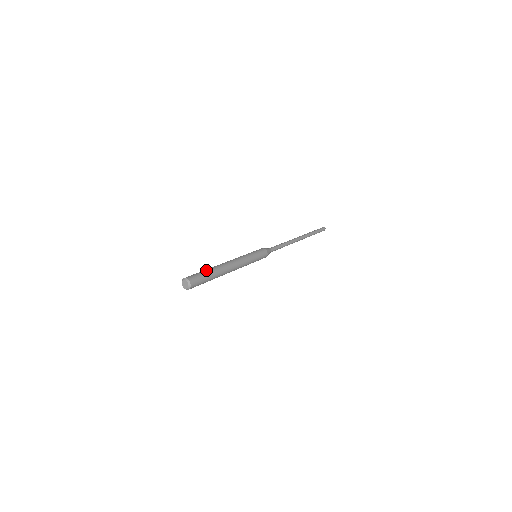
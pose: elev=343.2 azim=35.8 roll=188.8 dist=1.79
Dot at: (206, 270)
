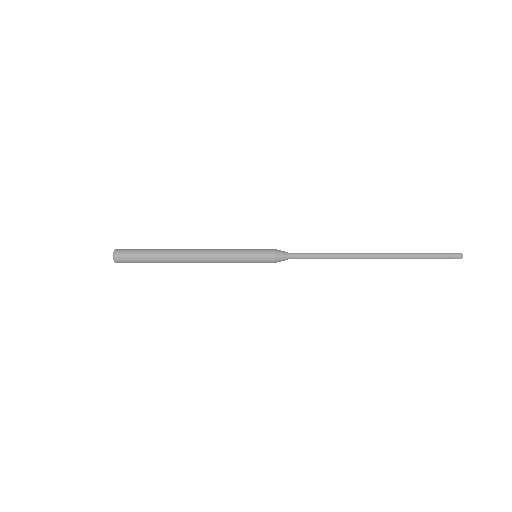
Dot at: occluded
